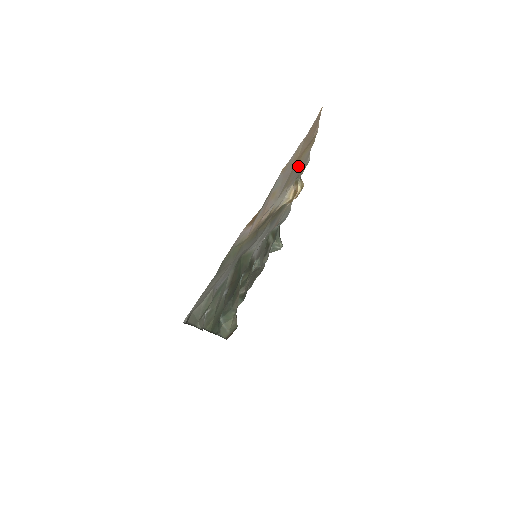
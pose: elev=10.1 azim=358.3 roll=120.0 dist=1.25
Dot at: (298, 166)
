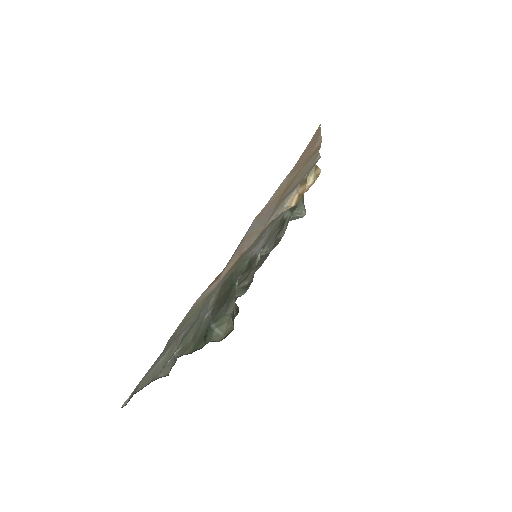
Dot at: (294, 183)
